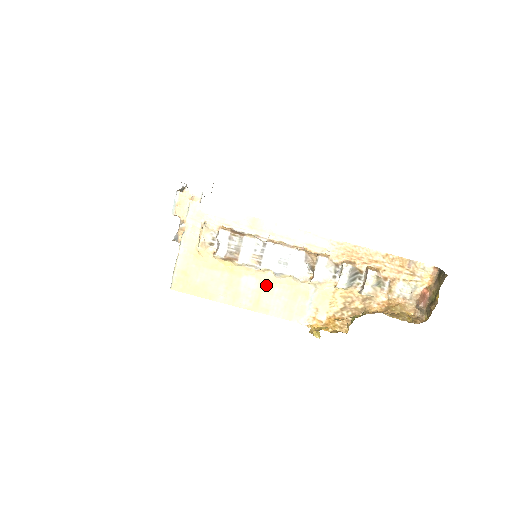
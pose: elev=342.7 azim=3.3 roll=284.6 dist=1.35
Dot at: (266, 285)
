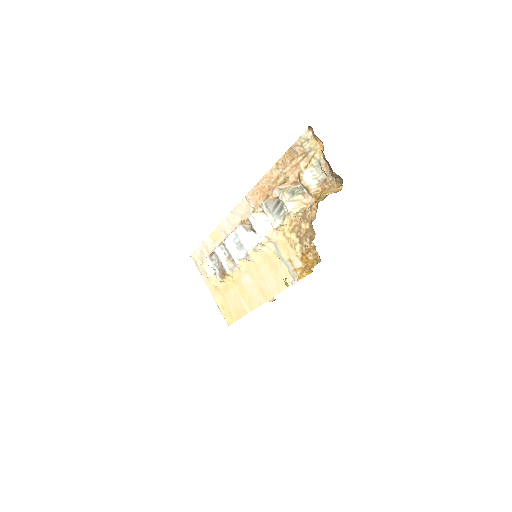
Dot at: (254, 273)
